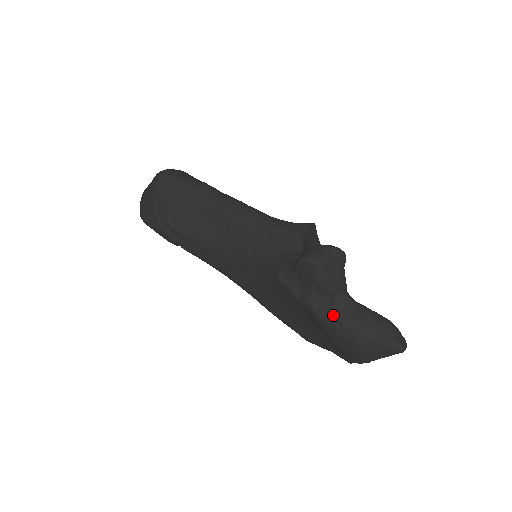
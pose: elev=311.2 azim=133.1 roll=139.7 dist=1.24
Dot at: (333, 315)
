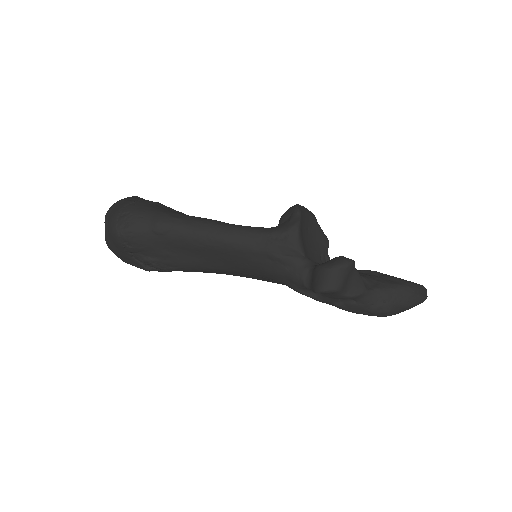
Dot at: (361, 309)
